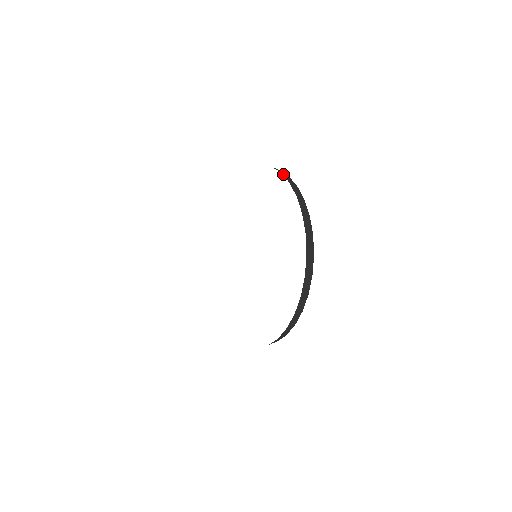
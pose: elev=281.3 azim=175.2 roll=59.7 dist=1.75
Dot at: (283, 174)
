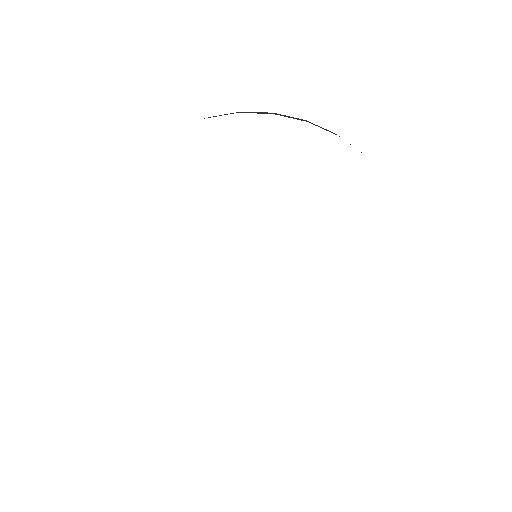
Dot at: occluded
